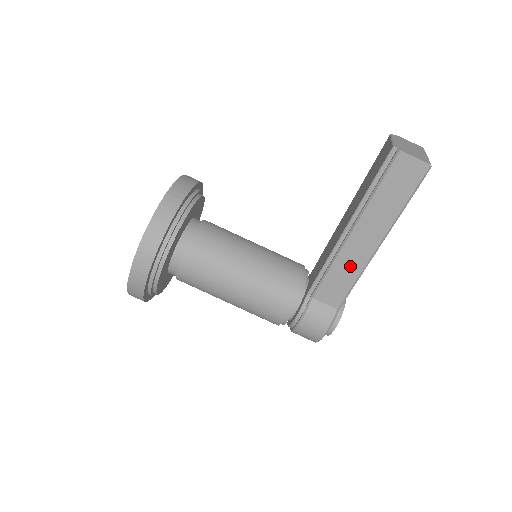
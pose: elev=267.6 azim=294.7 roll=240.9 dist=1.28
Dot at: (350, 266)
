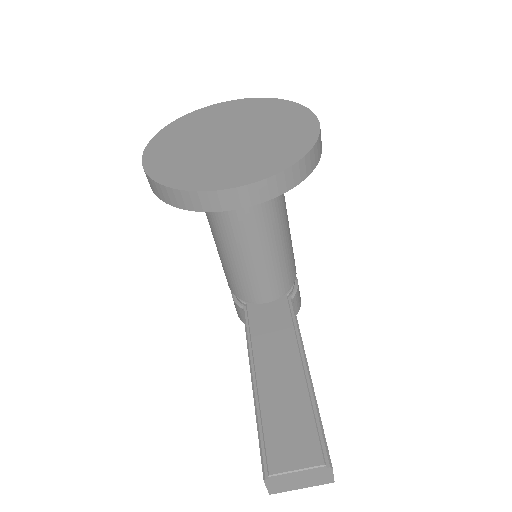
Dot at: occluded
